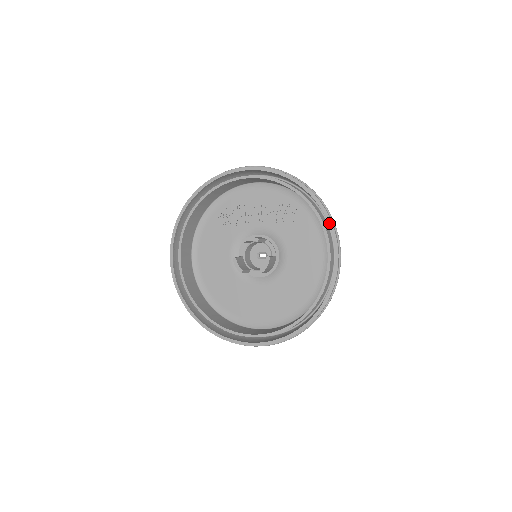
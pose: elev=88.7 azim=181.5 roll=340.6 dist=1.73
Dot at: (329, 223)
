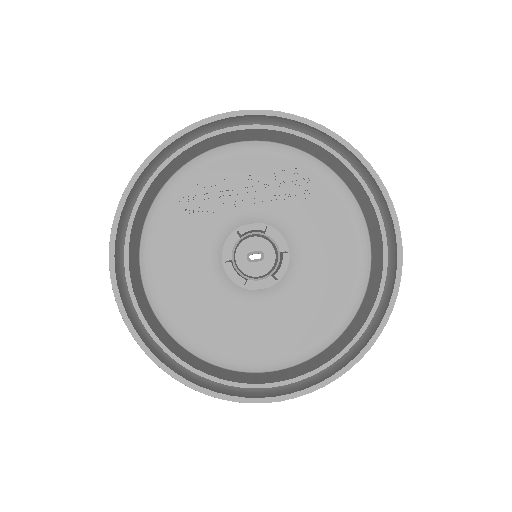
Dot at: (380, 186)
